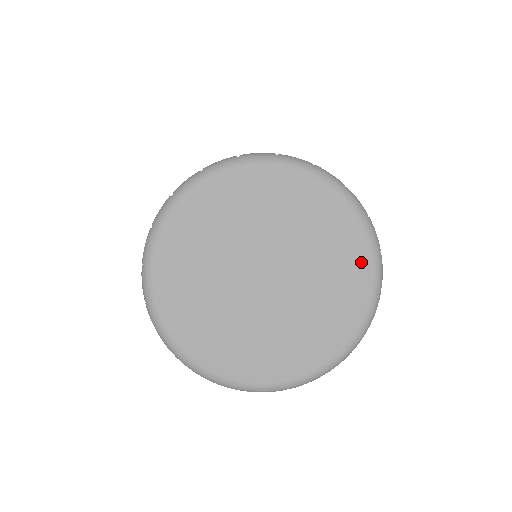
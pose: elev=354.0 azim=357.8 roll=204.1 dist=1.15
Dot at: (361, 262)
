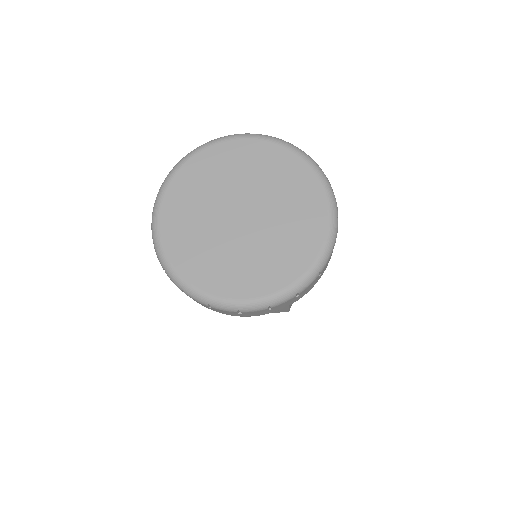
Dot at: (314, 242)
